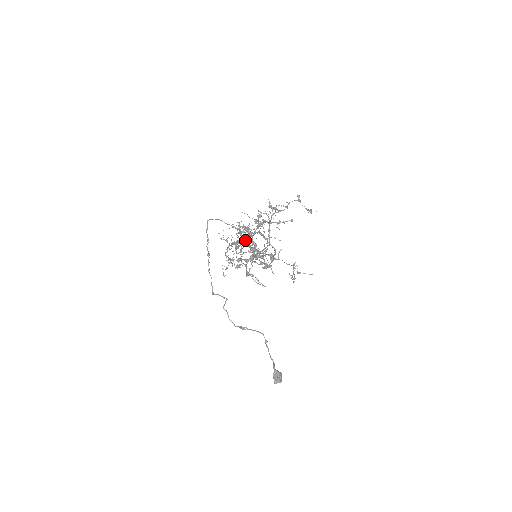
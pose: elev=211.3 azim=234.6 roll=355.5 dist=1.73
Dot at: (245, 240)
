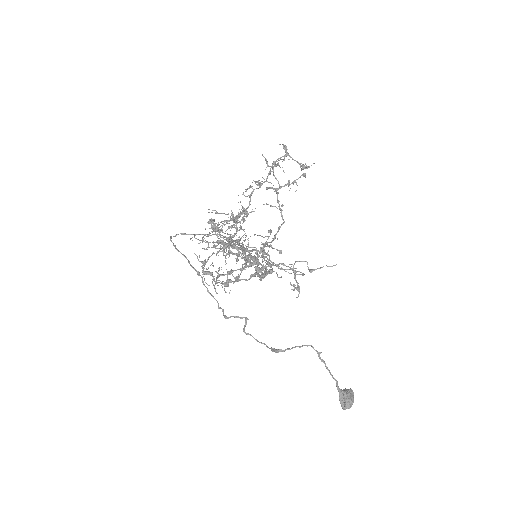
Dot at: occluded
